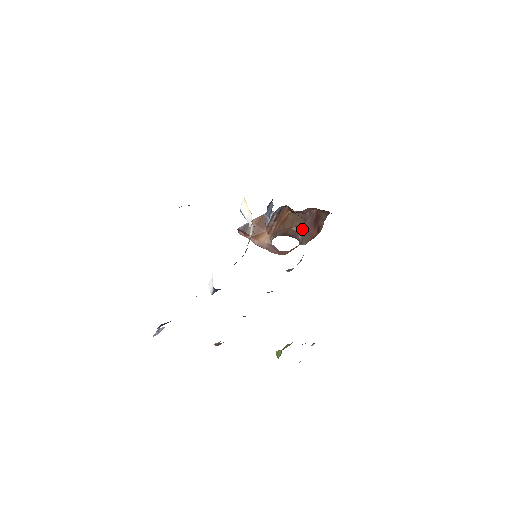
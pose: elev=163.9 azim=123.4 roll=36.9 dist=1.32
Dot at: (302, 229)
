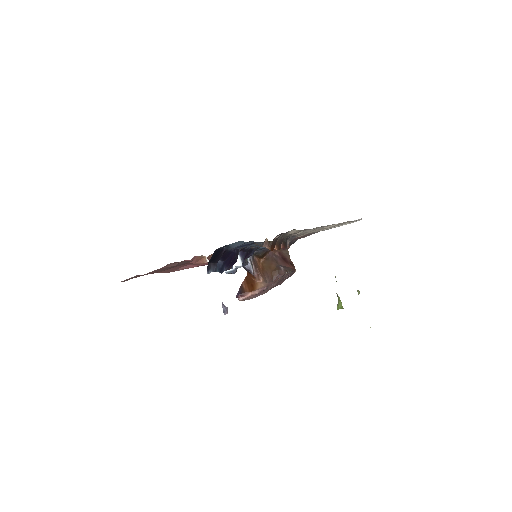
Dot at: (280, 266)
